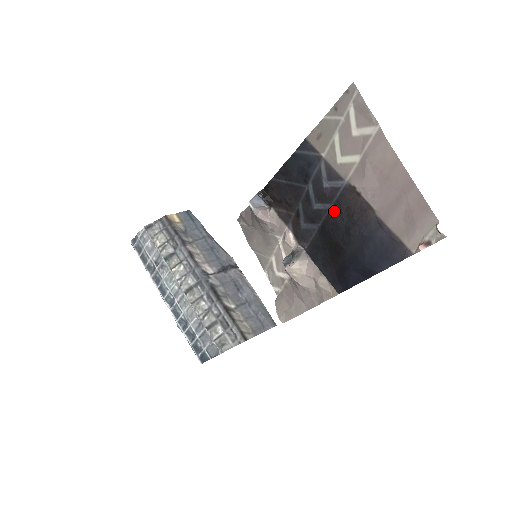
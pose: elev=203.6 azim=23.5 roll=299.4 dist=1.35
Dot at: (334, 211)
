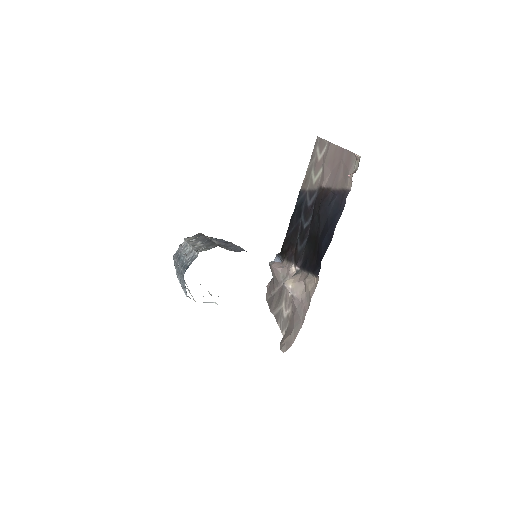
Dot at: (313, 215)
